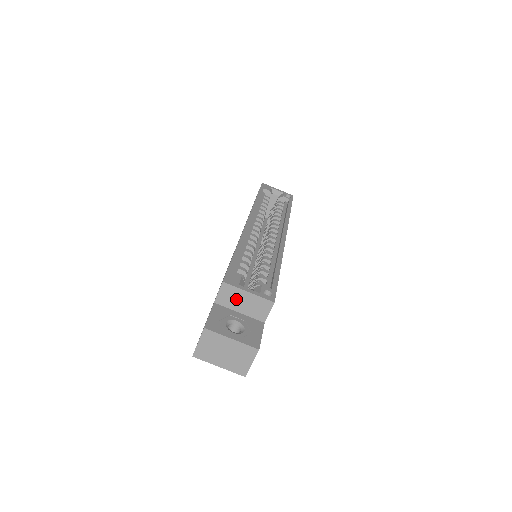
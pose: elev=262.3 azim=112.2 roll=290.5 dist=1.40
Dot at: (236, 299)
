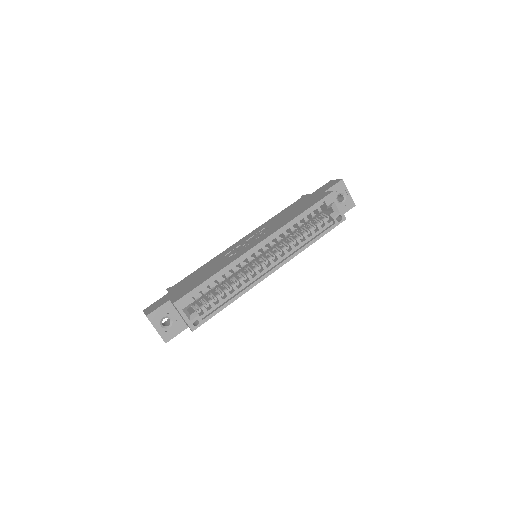
Dot at: occluded
